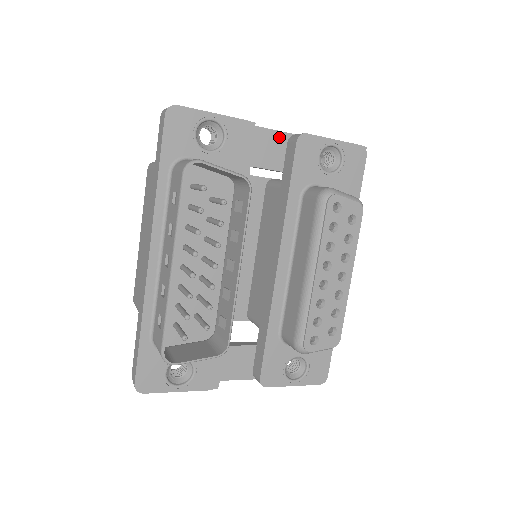
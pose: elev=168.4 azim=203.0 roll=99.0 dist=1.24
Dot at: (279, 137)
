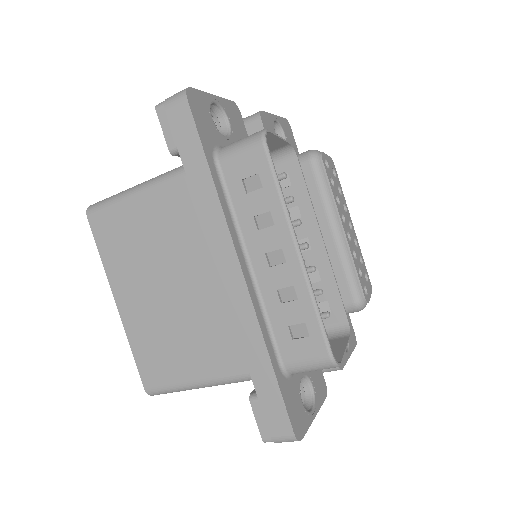
Dot at: occluded
